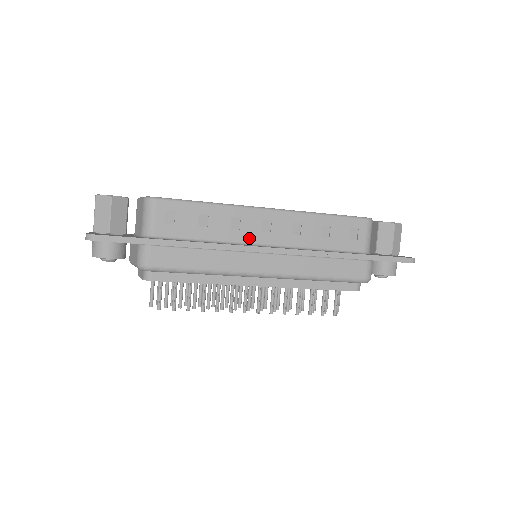
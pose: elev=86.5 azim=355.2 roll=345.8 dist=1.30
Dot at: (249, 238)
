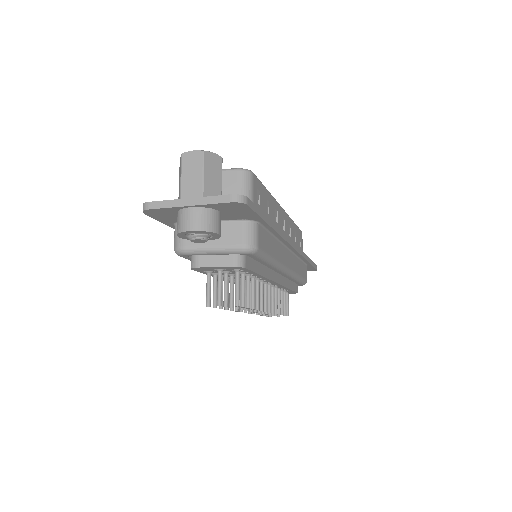
Dot at: occluded
